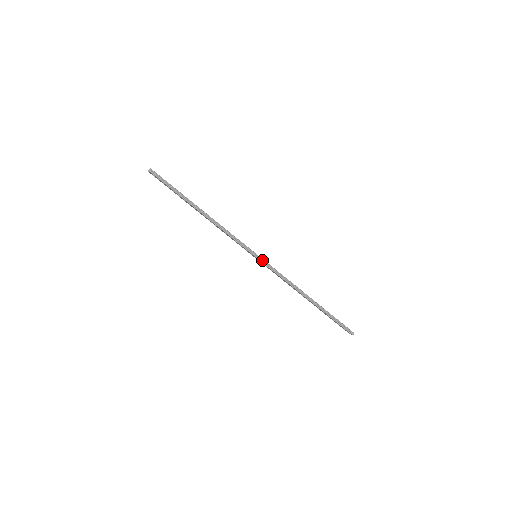
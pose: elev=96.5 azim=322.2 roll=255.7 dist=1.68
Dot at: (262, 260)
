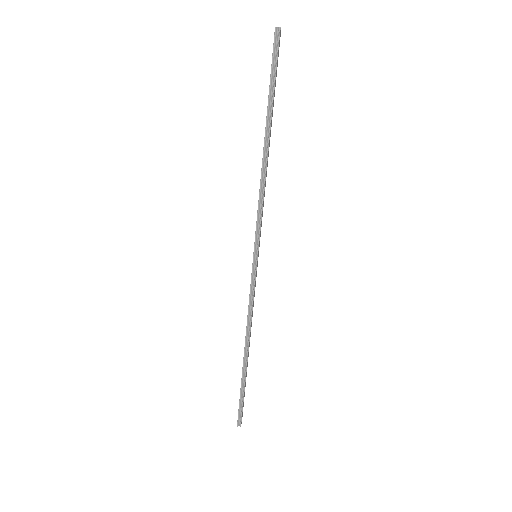
Dot at: (255, 268)
